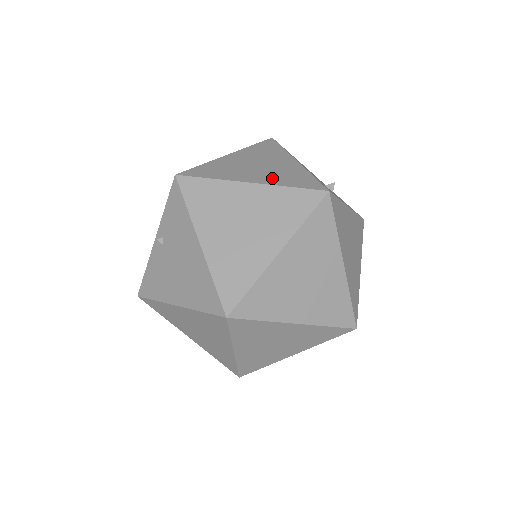
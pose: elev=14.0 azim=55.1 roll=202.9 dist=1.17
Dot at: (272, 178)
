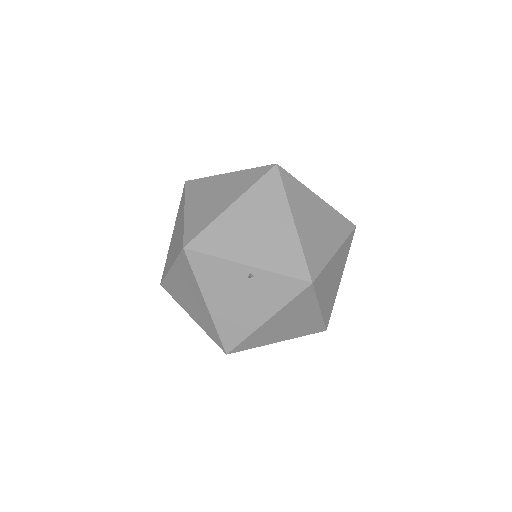
Dot at: (326, 305)
